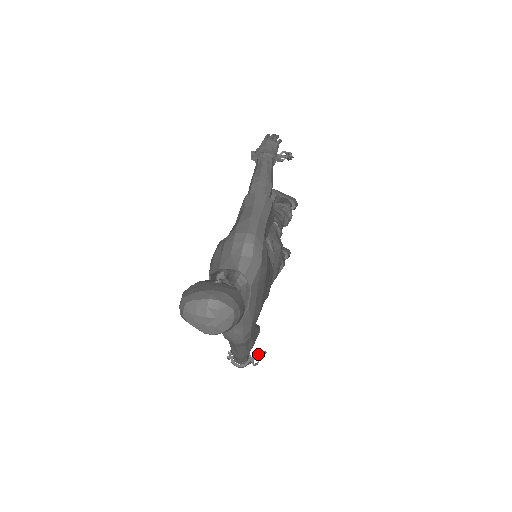
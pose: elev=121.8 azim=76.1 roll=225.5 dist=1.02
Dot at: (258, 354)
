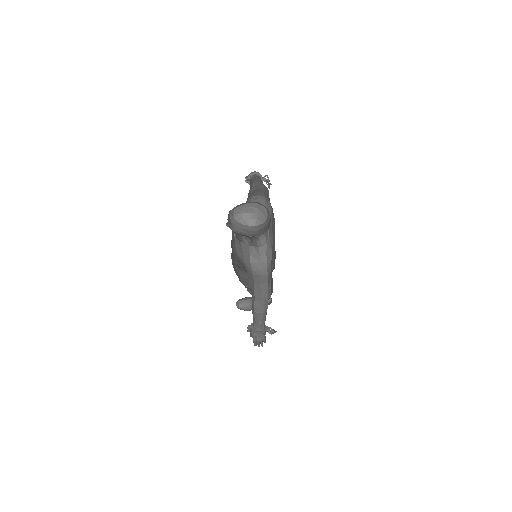
Dot at: (270, 332)
